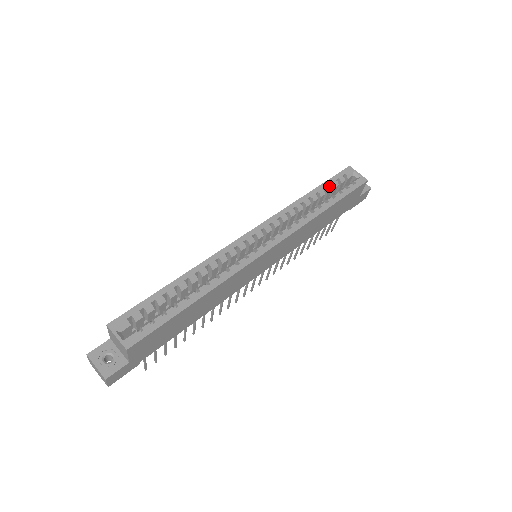
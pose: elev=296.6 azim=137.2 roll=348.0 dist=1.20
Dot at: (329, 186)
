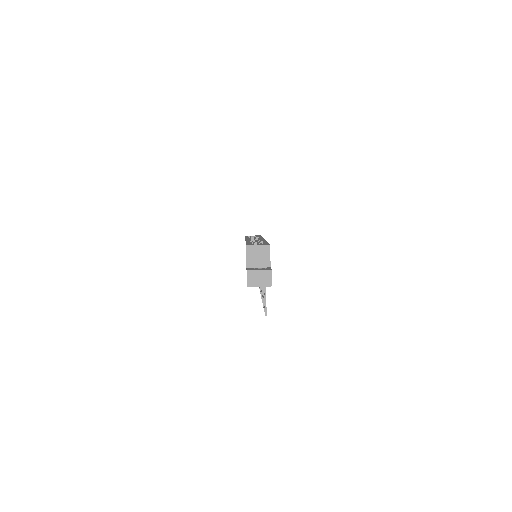
Dot at: (249, 236)
